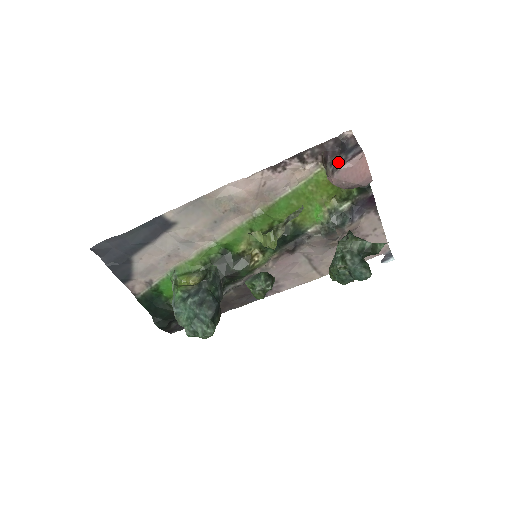
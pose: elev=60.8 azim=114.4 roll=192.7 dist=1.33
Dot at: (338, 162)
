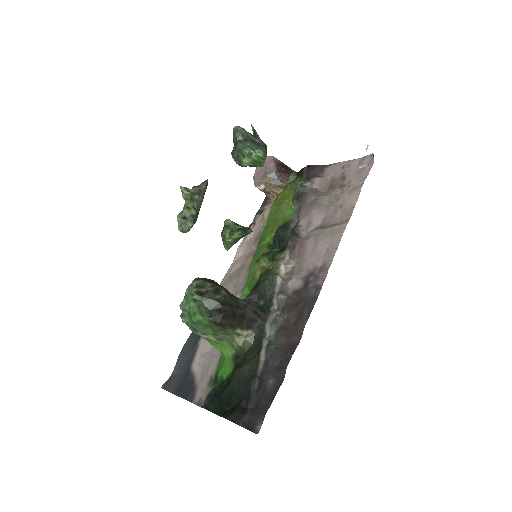
Dot at: occluded
